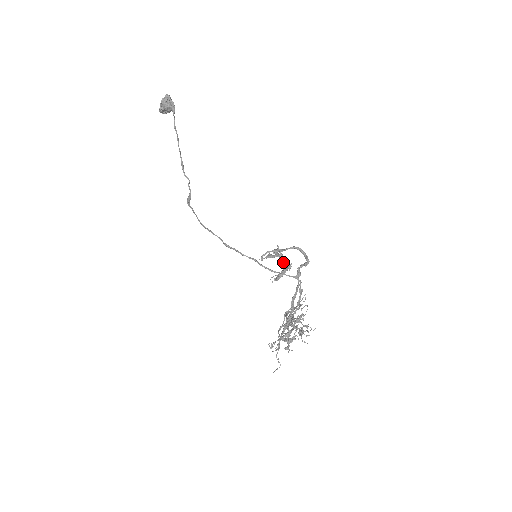
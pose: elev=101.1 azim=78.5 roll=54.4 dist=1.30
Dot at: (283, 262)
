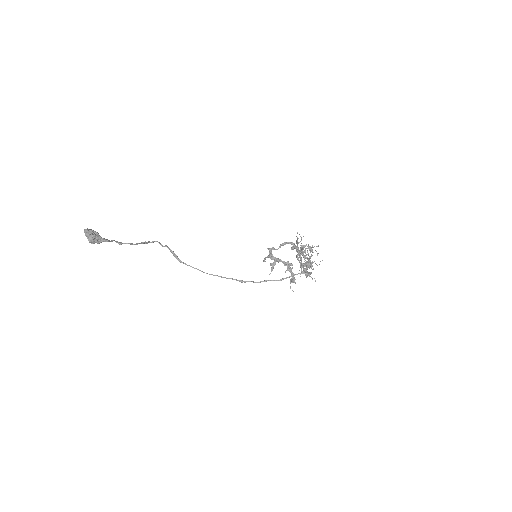
Dot at: occluded
